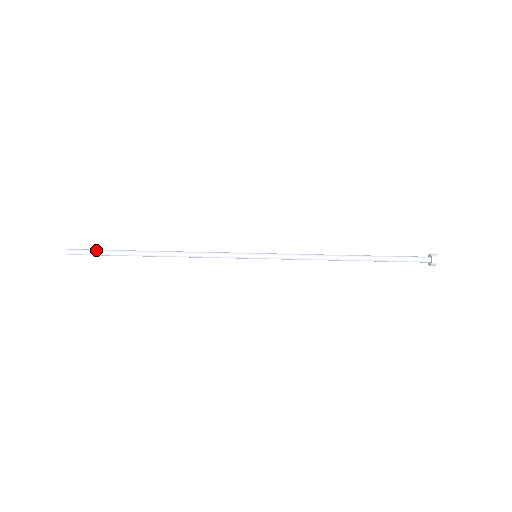
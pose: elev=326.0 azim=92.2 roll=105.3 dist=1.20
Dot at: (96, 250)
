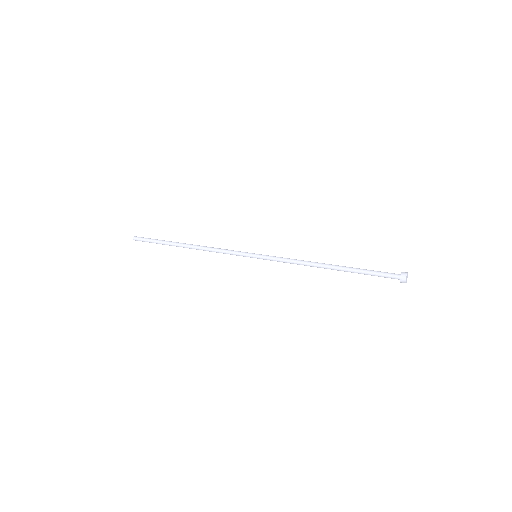
Dot at: occluded
